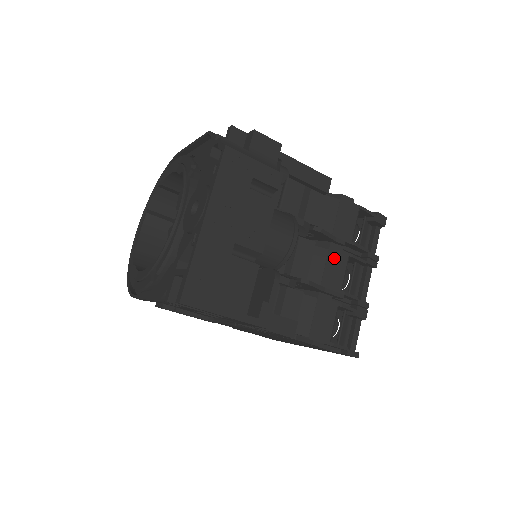
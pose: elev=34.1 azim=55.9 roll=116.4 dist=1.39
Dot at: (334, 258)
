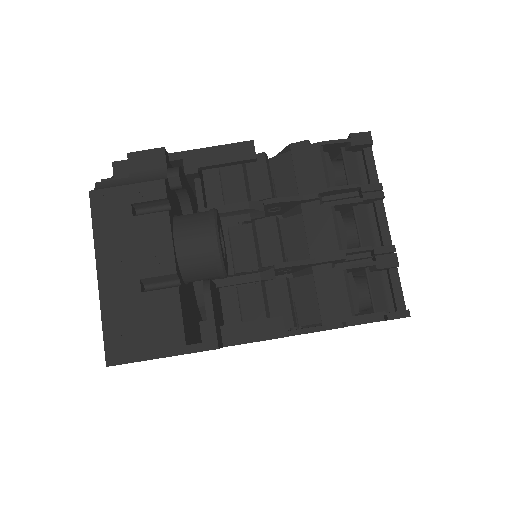
Dot at: (313, 219)
